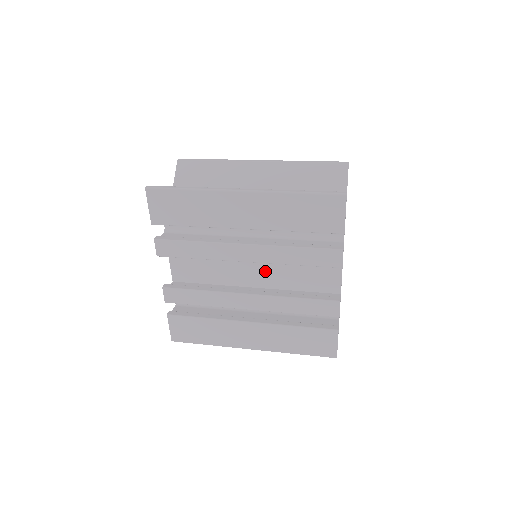
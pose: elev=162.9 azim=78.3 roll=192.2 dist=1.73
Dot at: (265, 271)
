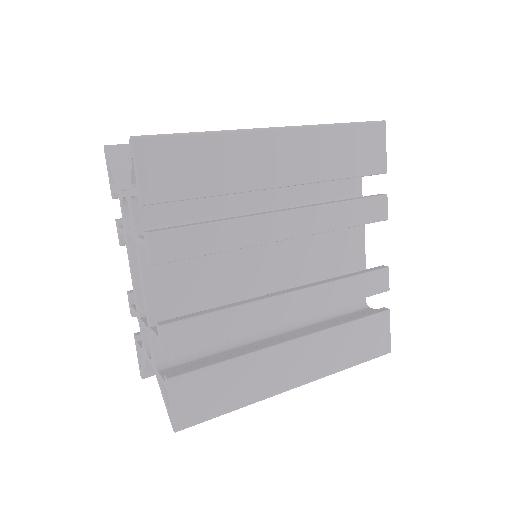
Dot at: (284, 265)
